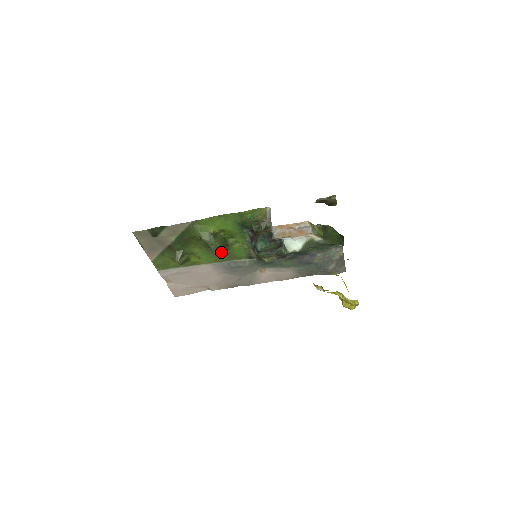
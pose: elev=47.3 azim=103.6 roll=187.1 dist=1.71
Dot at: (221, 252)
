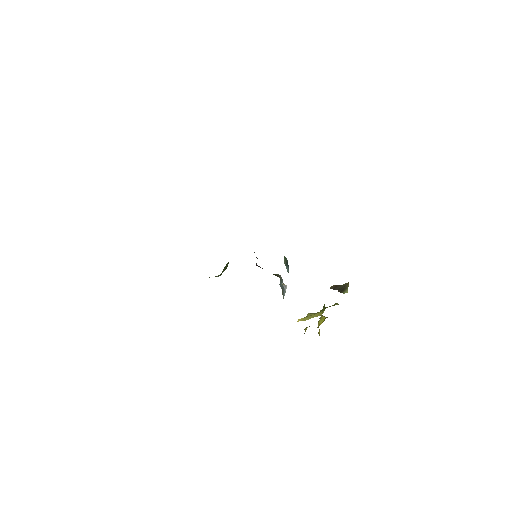
Dot at: occluded
